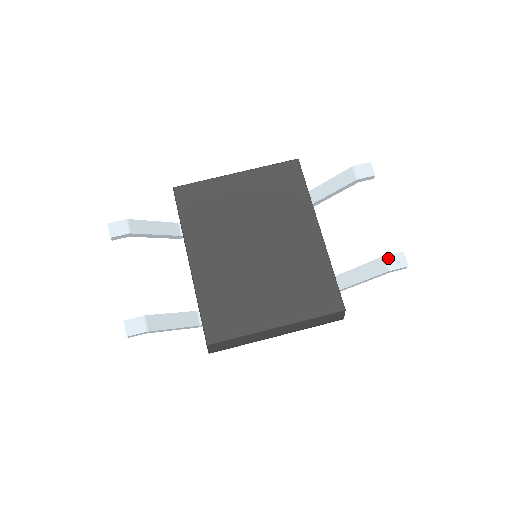
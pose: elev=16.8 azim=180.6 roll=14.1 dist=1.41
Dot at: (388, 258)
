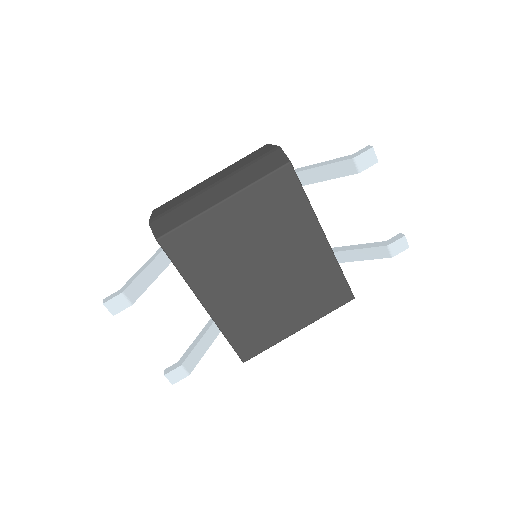
Dot at: (391, 246)
